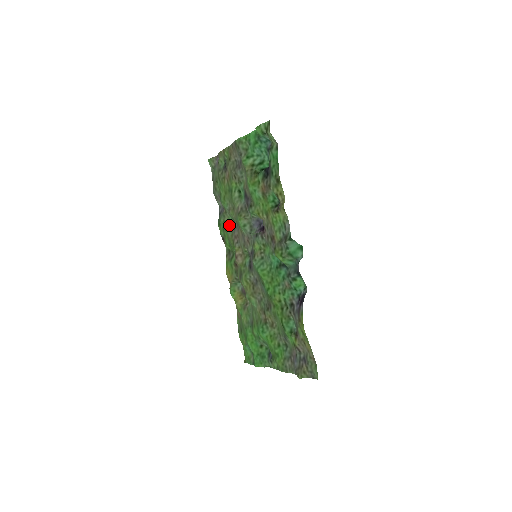
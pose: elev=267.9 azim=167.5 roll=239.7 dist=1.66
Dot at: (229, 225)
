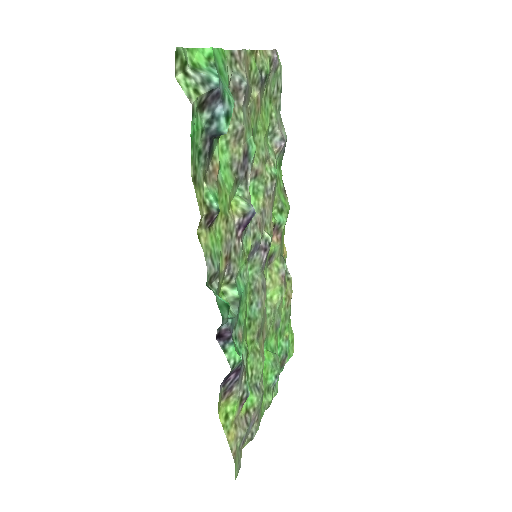
Dot at: occluded
